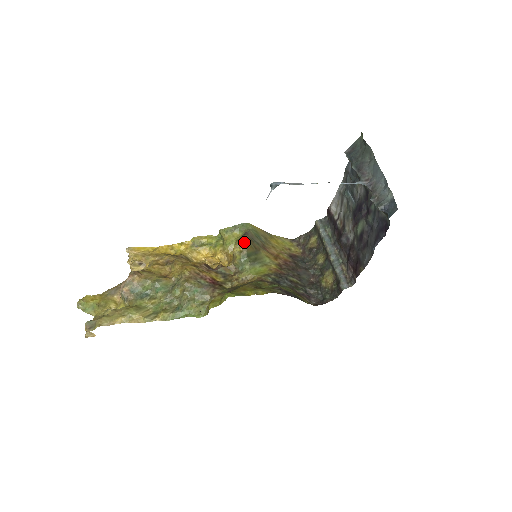
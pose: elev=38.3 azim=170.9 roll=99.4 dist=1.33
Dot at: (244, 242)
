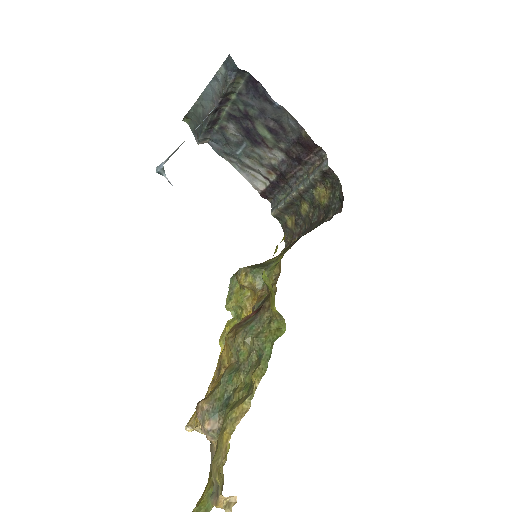
Dot at: (239, 269)
